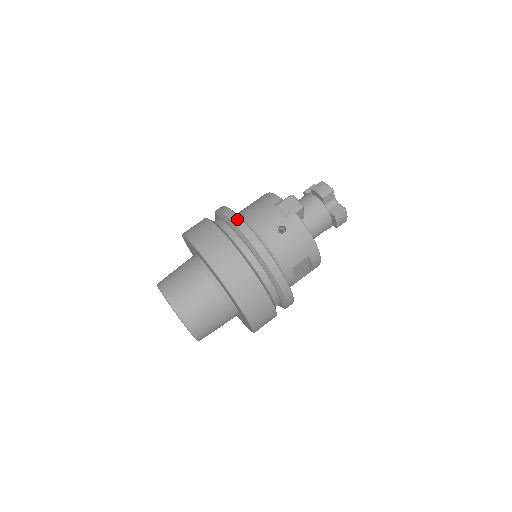
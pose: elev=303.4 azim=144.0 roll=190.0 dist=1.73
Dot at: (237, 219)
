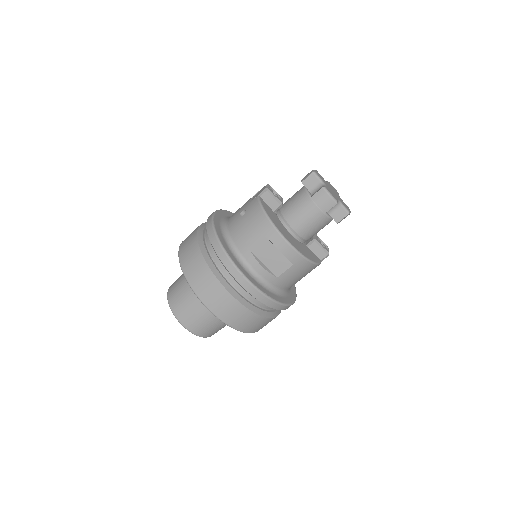
Dot at: occluded
